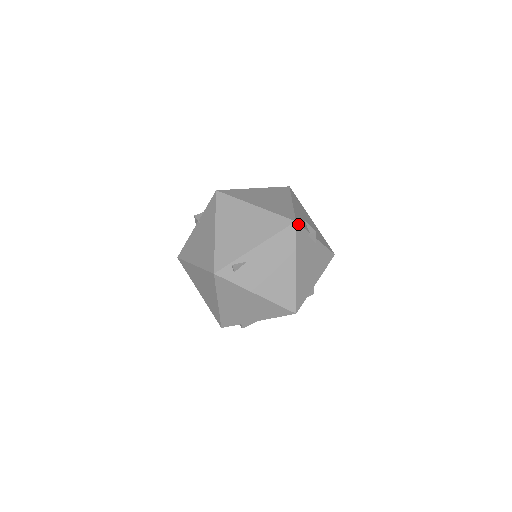
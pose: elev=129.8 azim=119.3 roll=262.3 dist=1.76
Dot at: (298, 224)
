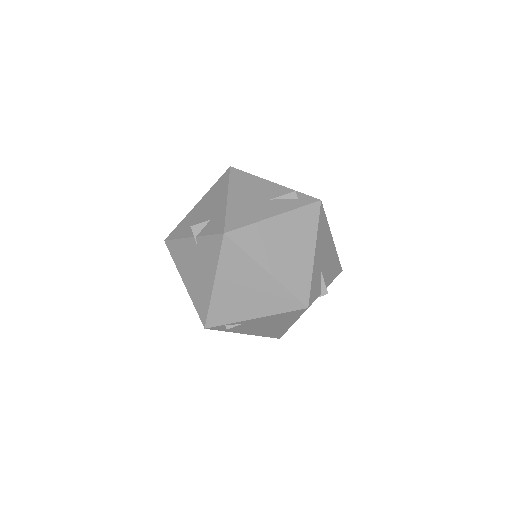
Dot at: occluded
